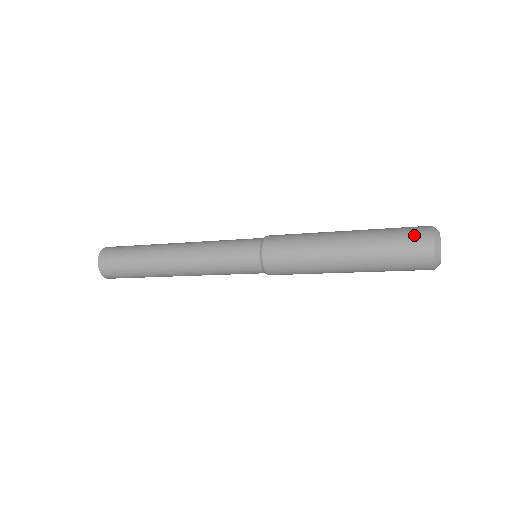
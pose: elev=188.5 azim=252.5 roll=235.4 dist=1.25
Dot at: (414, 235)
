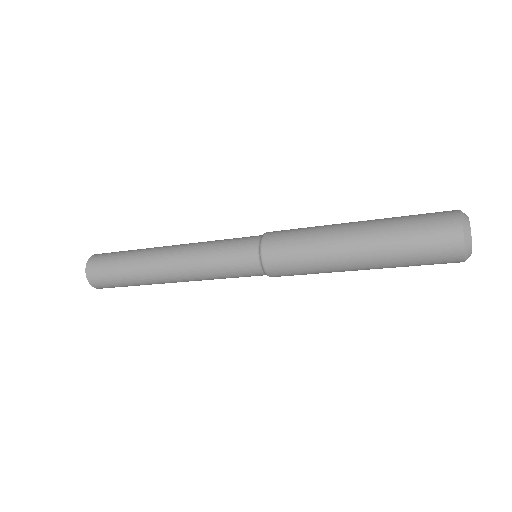
Dot at: (439, 243)
